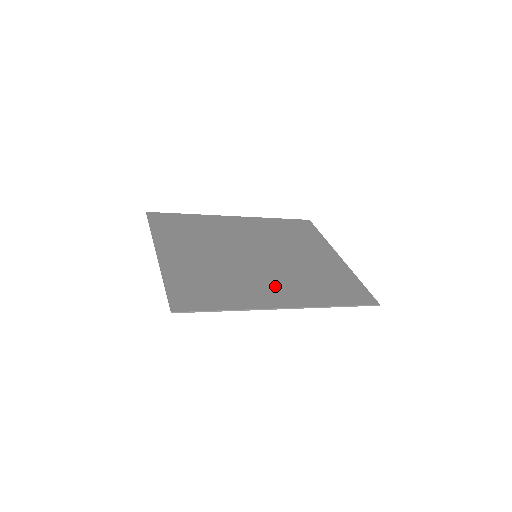
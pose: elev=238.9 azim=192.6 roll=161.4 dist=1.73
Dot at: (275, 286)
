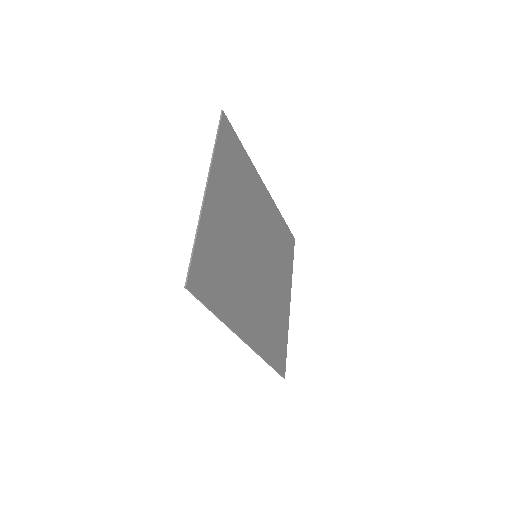
Dot at: (251, 308)
